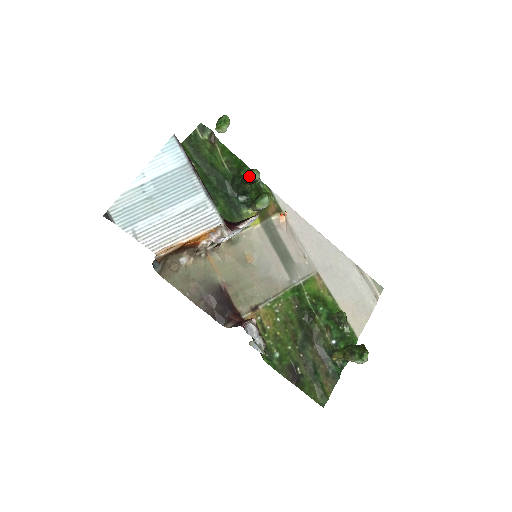
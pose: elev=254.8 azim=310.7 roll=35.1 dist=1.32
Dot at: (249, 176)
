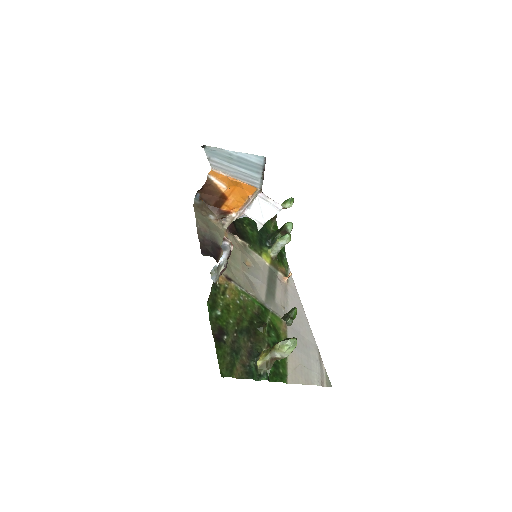
Dot at: (285, 224)
